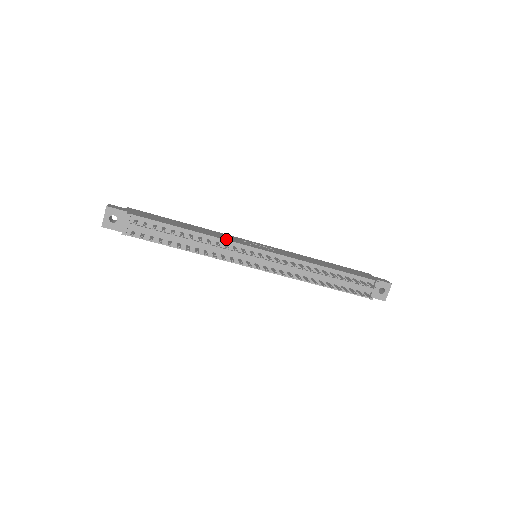
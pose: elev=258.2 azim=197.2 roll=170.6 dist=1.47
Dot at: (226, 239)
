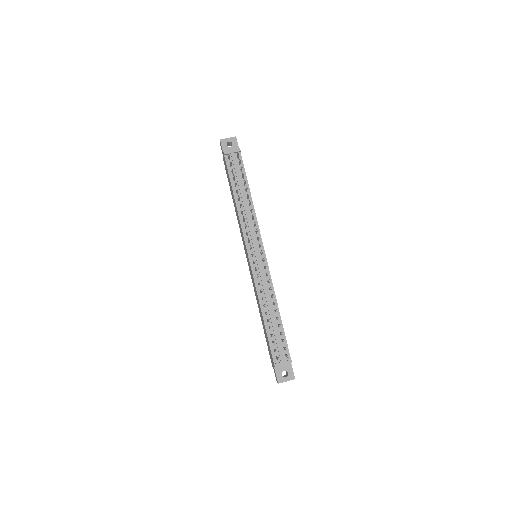
Dot at: occluded
